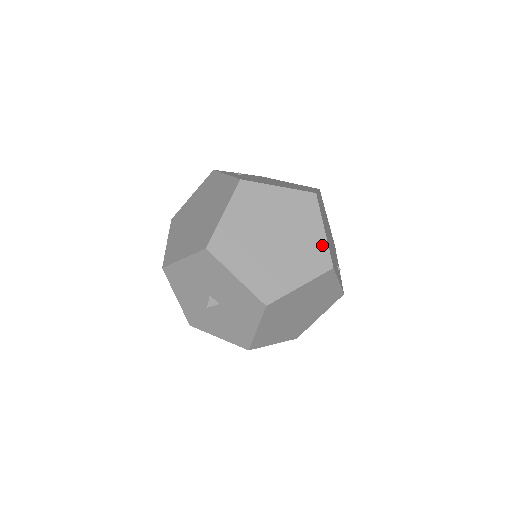
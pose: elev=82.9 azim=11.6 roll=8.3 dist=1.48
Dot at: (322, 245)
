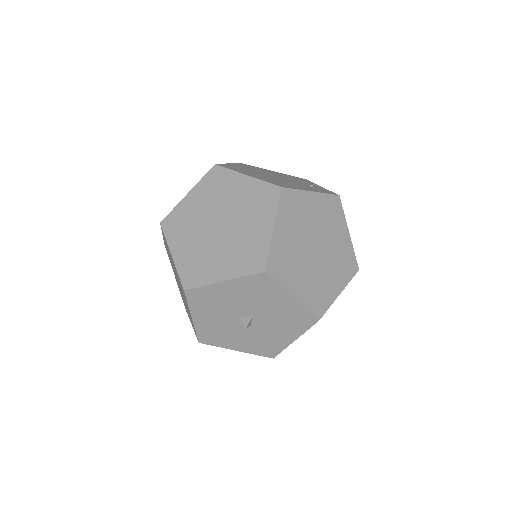
Dot at: (256, 185)
